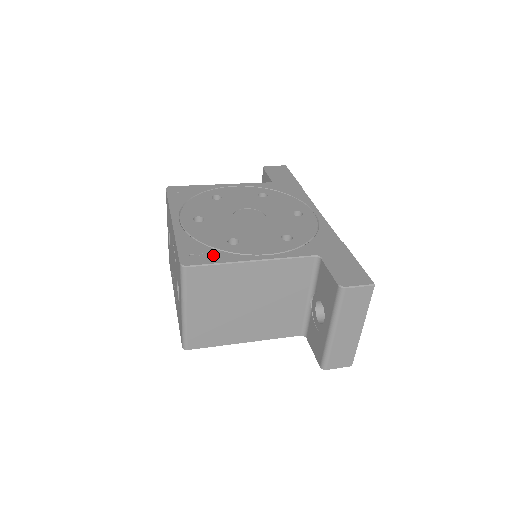
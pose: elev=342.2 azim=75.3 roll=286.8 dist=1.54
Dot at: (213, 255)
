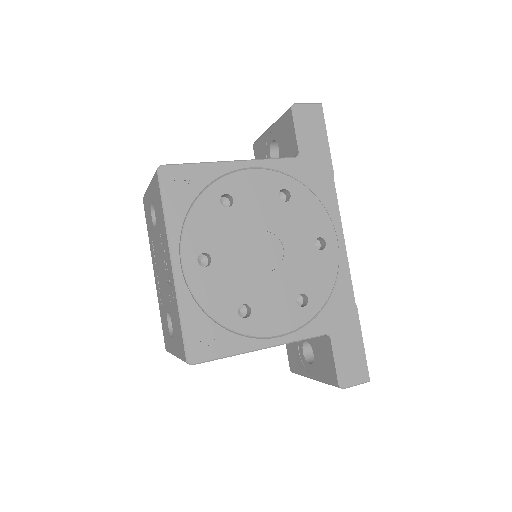
Dot at: (222, 341)
